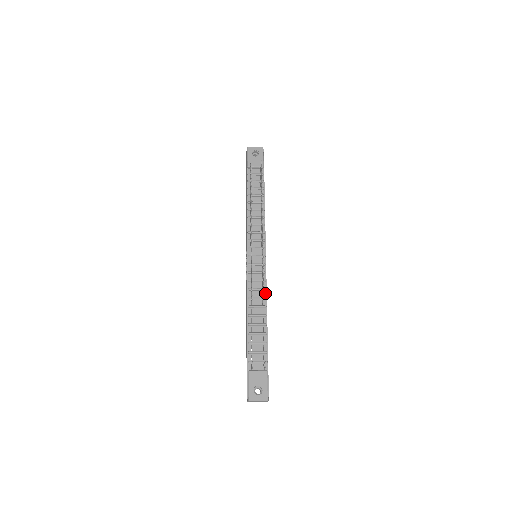
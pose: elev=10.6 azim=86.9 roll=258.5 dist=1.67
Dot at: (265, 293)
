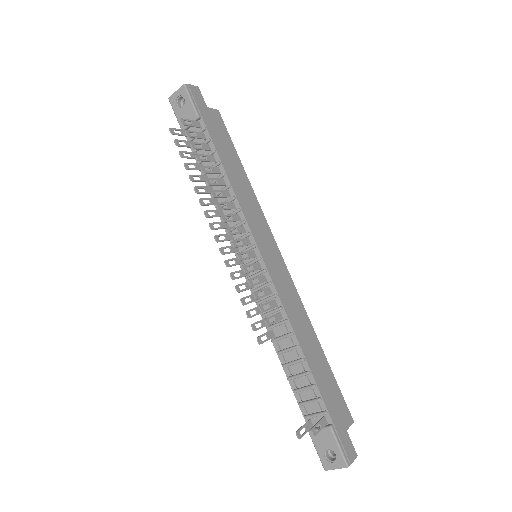
Dot at: (283, 313)
